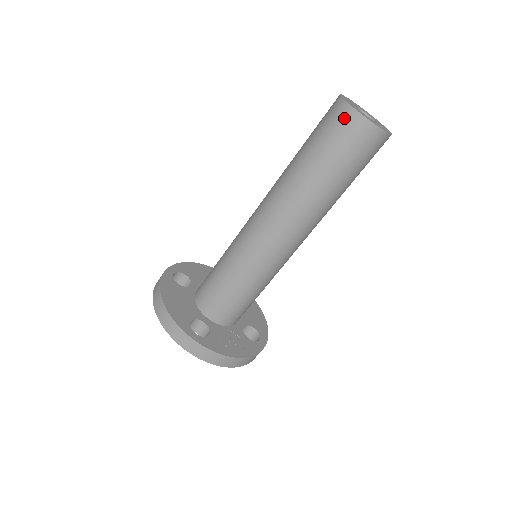
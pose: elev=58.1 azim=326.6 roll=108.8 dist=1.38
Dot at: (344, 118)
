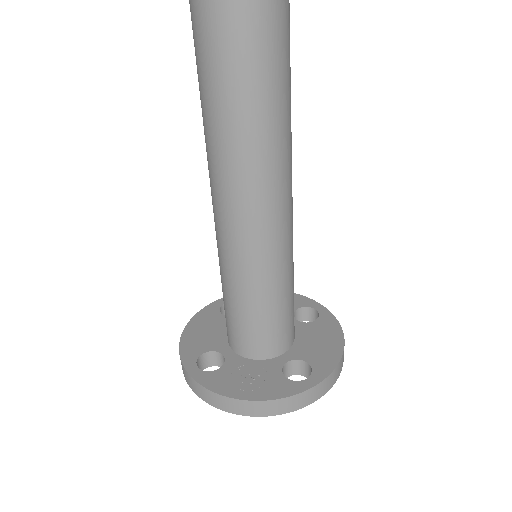
Dot at: (191, 16)
